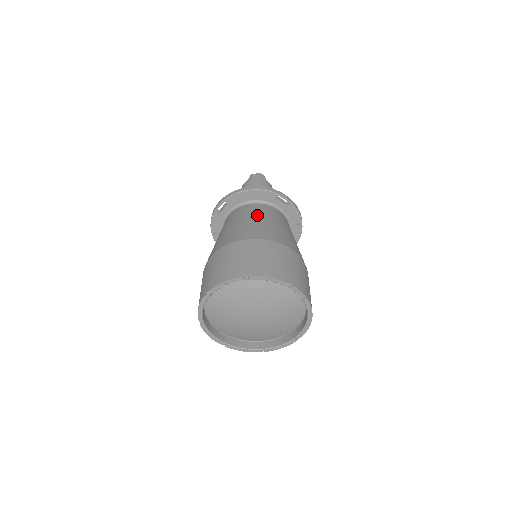
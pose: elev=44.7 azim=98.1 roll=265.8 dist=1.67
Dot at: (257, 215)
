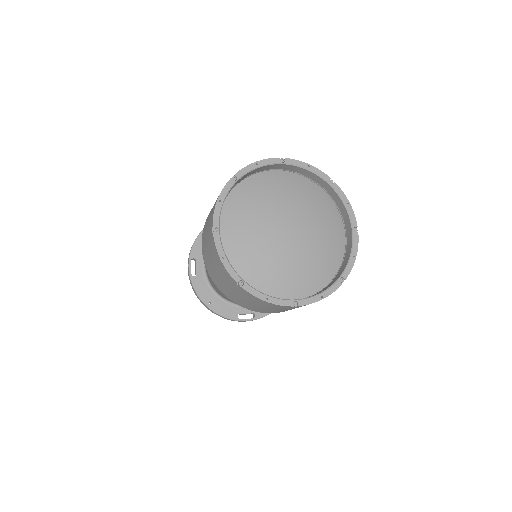
Dot at: occluded
